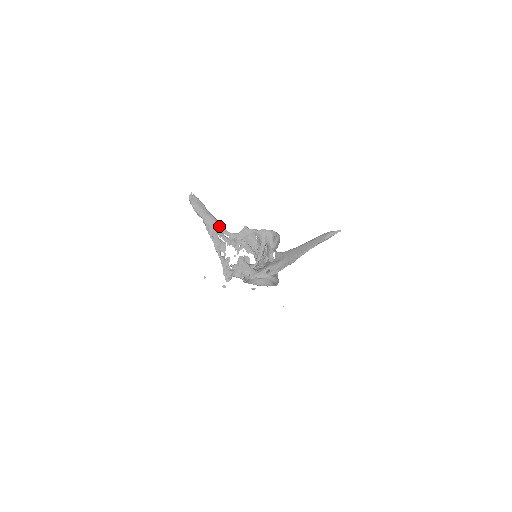
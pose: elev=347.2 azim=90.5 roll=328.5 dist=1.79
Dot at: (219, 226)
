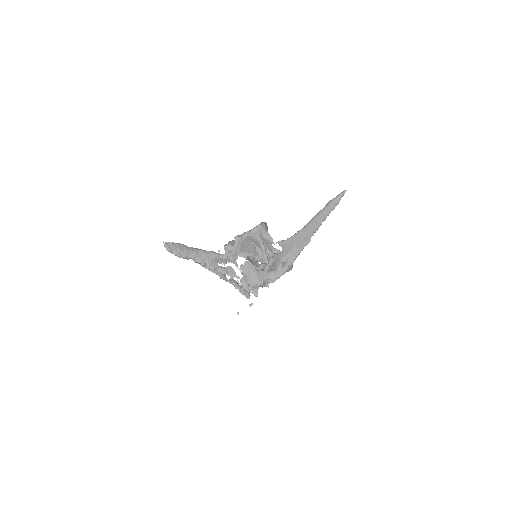
Dot at: (213, 255)
